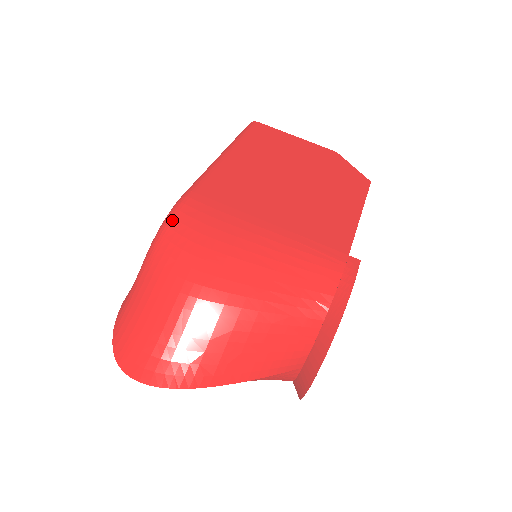
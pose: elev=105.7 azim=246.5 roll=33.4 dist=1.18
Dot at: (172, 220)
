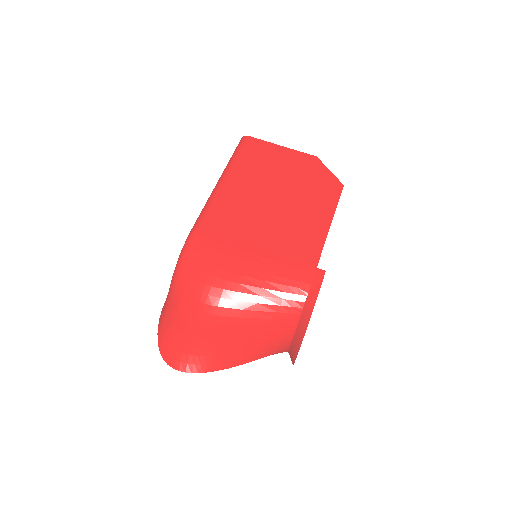
Dot at: (185, 256)
